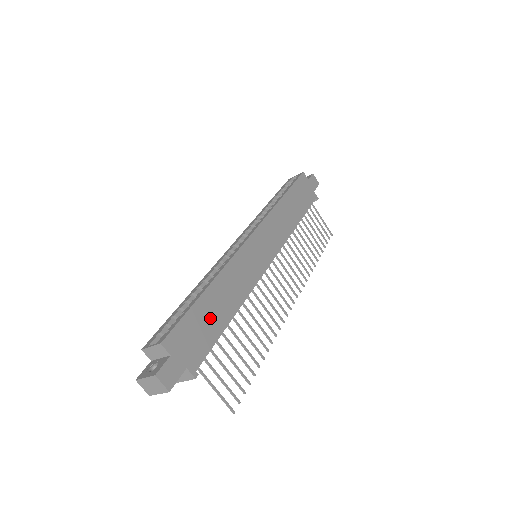
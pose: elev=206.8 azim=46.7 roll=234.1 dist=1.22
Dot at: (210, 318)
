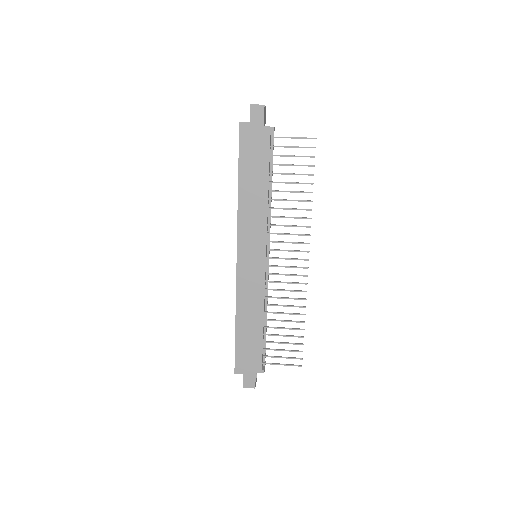
Dot at: (250, 339)
